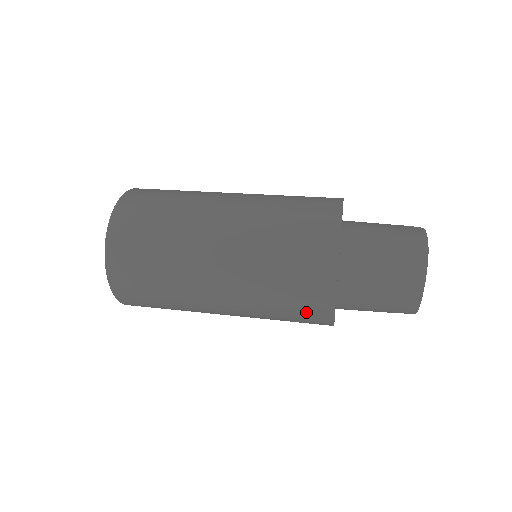
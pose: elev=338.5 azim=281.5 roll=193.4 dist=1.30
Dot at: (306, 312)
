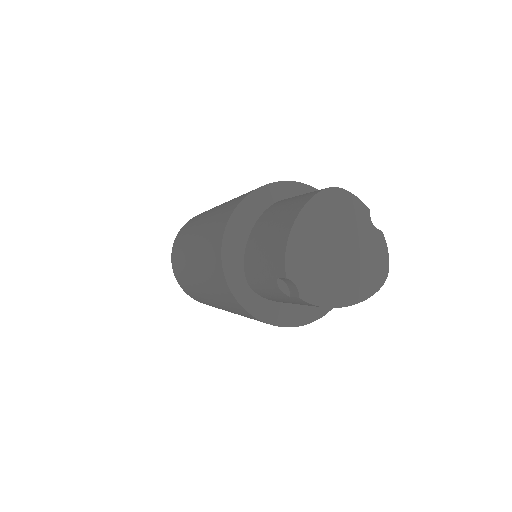
Dot at: (215, 237)
